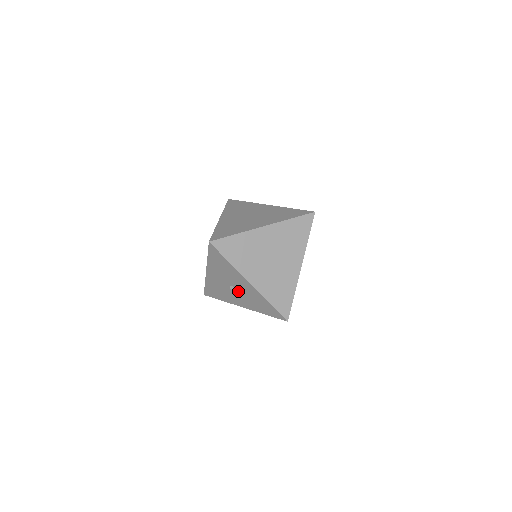
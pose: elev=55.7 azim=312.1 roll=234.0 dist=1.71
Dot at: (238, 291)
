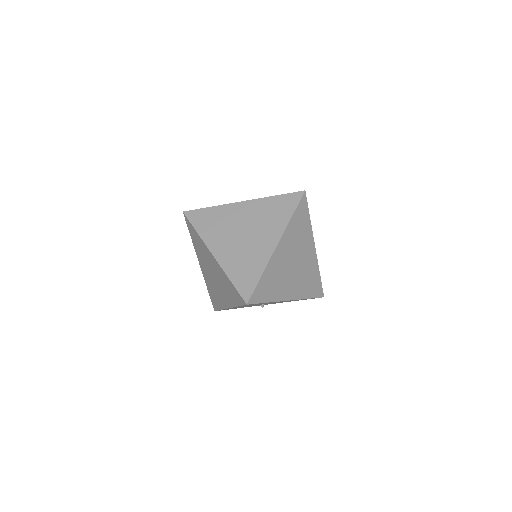
Dot at: occluded
